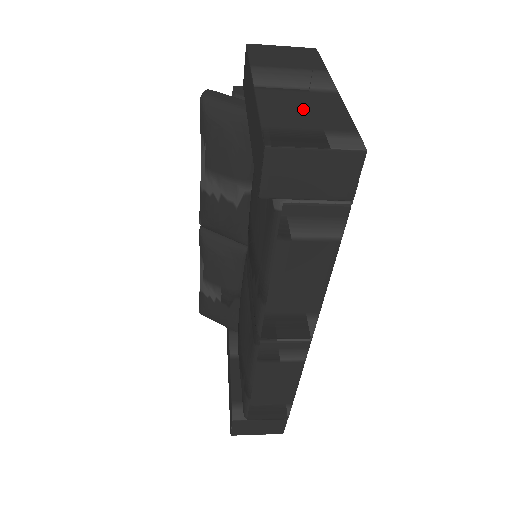
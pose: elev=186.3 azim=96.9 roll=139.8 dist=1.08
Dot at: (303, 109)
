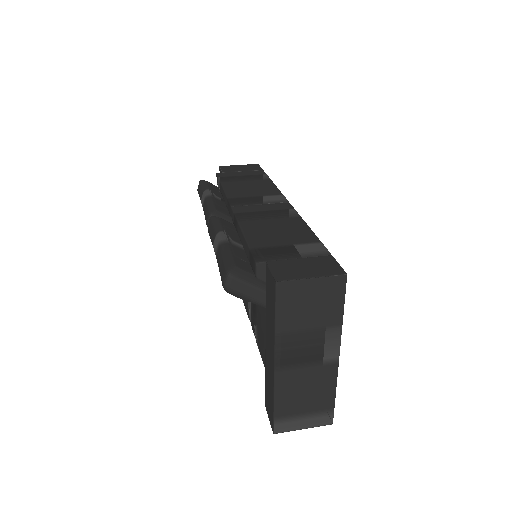
Dot at: (305, 392)
